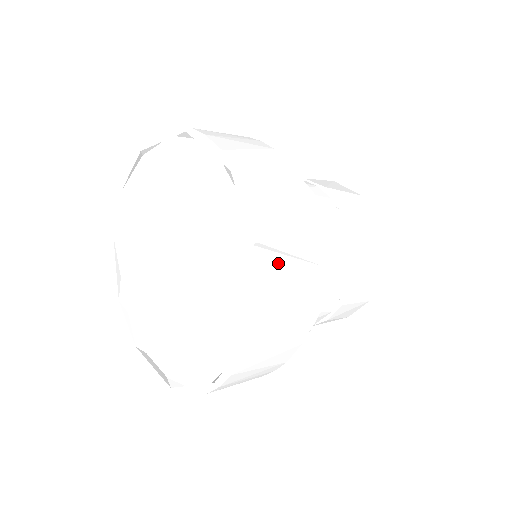
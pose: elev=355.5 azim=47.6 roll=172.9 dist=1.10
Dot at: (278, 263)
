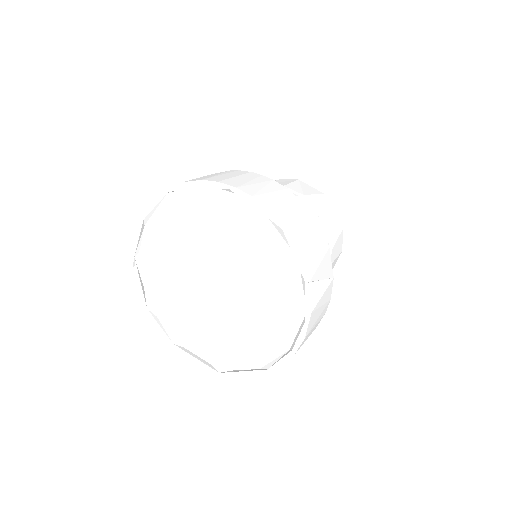
Dot at: (316, 288)
